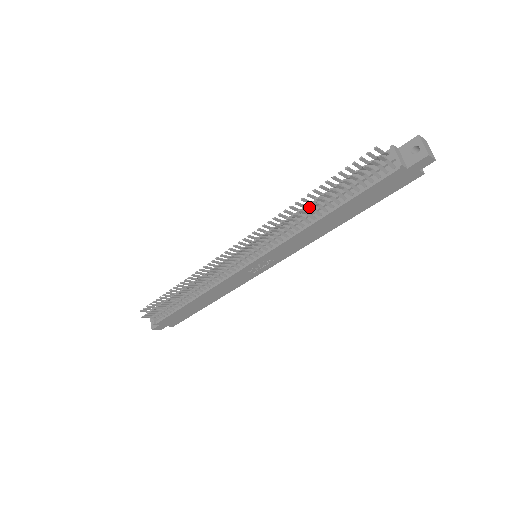
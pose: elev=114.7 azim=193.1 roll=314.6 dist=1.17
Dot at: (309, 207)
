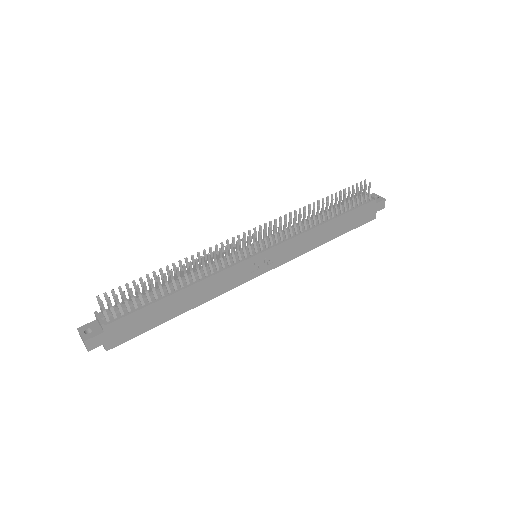
Dot at: occluded
